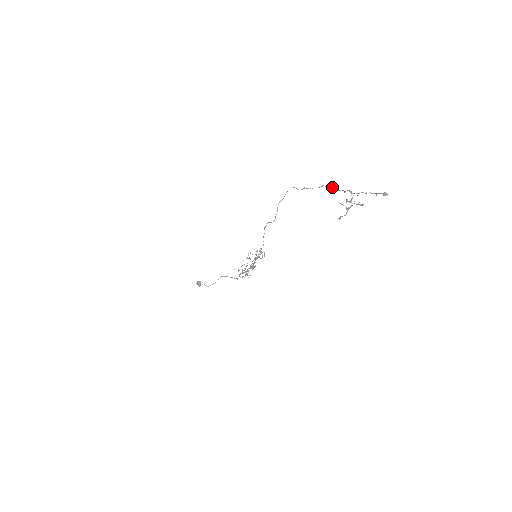
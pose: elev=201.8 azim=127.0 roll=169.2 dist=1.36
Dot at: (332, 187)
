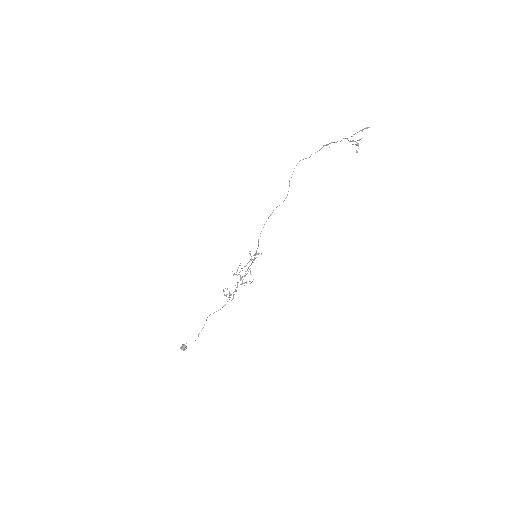
Dot at: occluded
